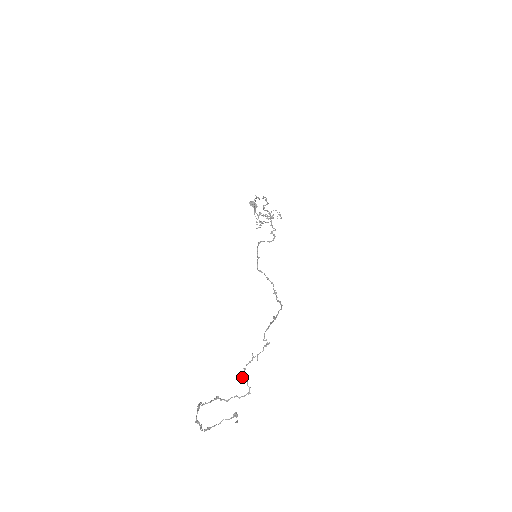
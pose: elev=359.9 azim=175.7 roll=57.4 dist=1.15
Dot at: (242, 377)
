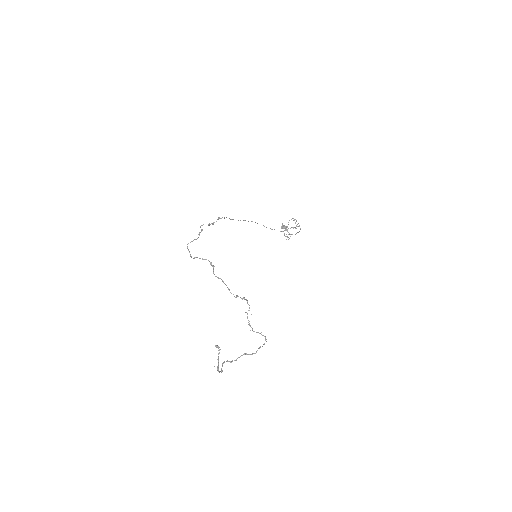
Dot at: occluded
